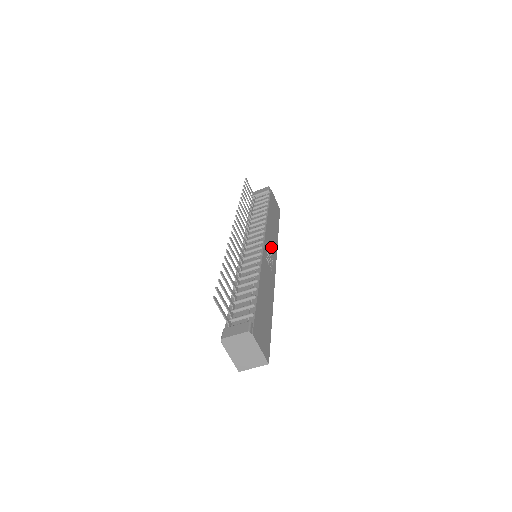
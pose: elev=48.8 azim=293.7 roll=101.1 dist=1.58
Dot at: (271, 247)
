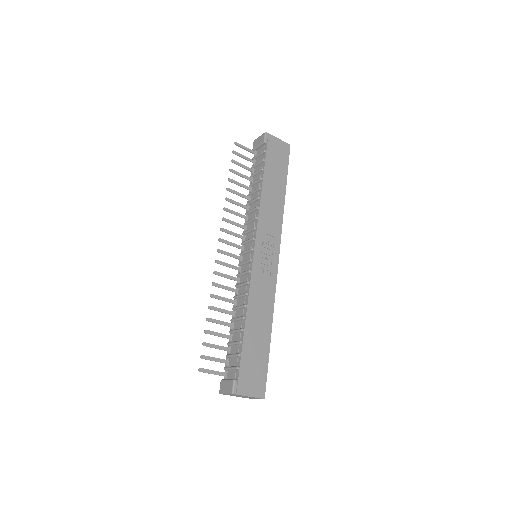
Dot at: (270, 237)
